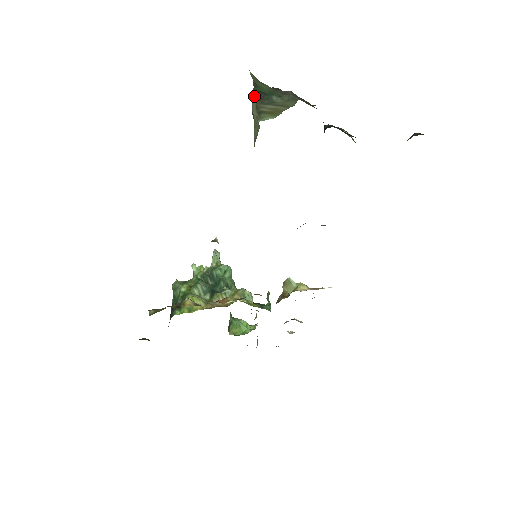
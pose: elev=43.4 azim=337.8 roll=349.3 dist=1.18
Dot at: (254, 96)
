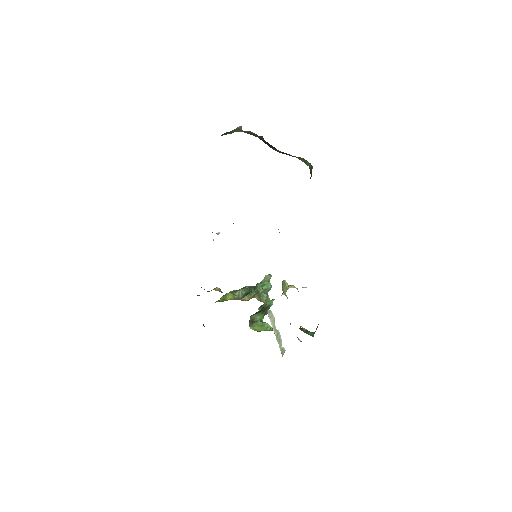
Dot at: (223, 134)
